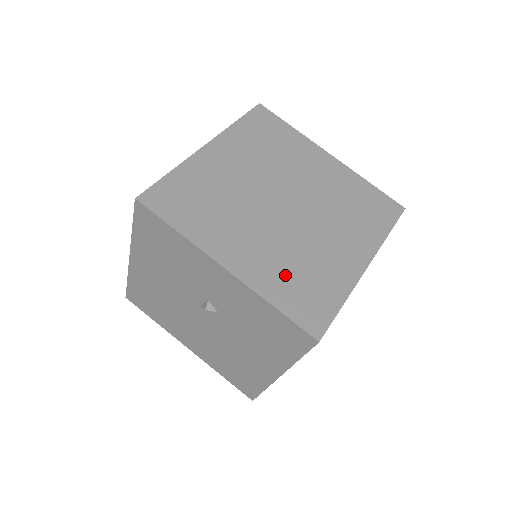
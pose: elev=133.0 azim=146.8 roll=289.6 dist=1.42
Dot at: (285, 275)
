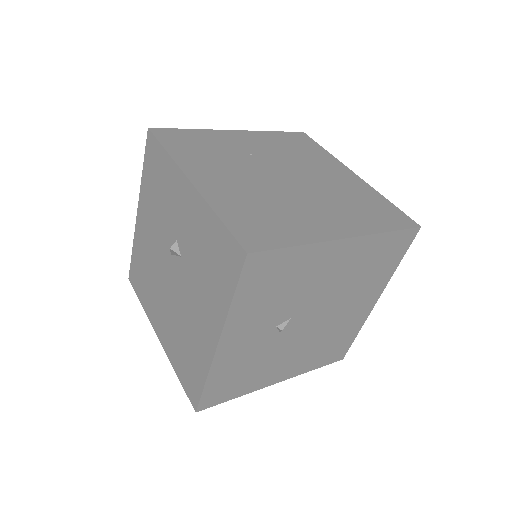
Dot at: (247, 206)
